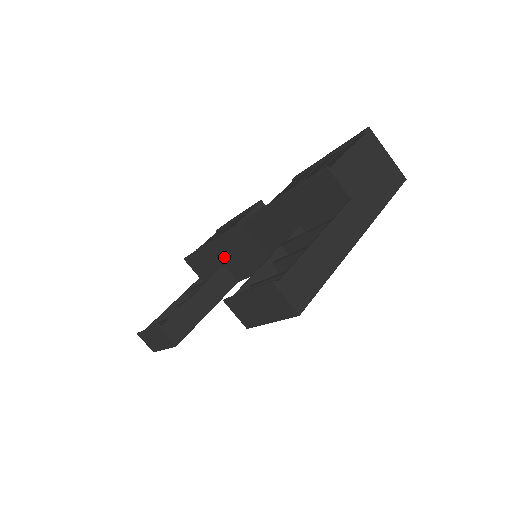
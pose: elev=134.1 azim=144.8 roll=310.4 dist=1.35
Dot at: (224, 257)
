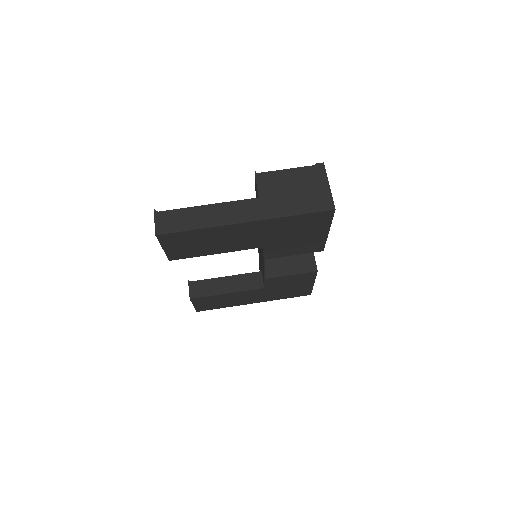
Dot at: occluded
